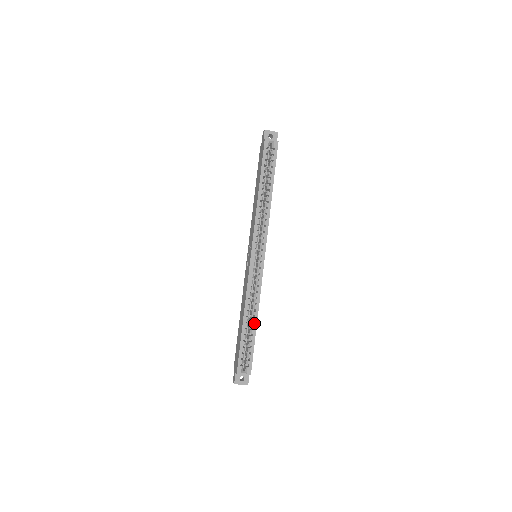
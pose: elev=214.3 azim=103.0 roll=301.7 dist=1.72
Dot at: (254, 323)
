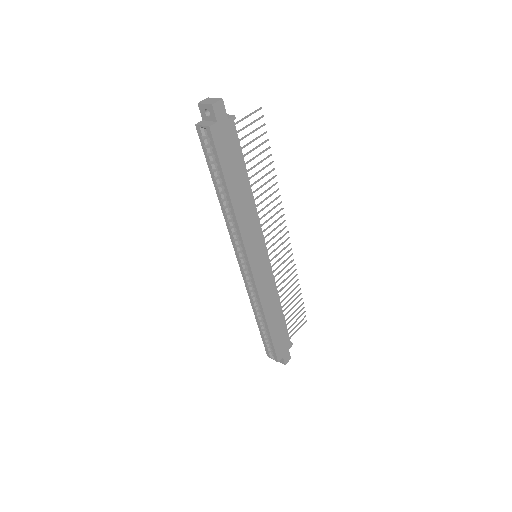
Dot at: (265, 324)
